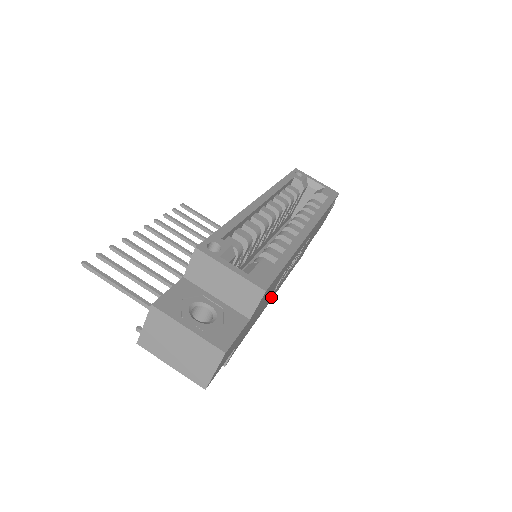
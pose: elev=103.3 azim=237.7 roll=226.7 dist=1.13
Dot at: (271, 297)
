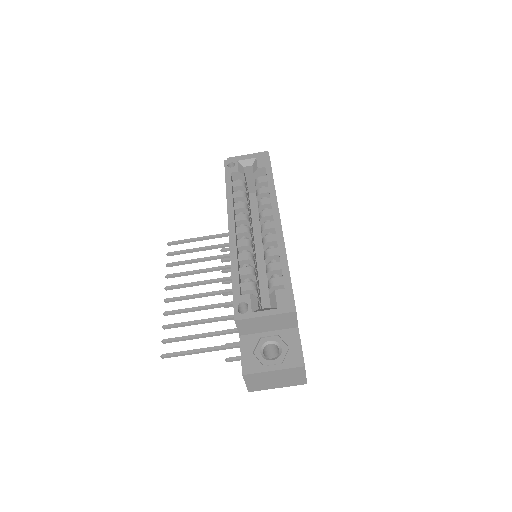
Dot at: occluded
